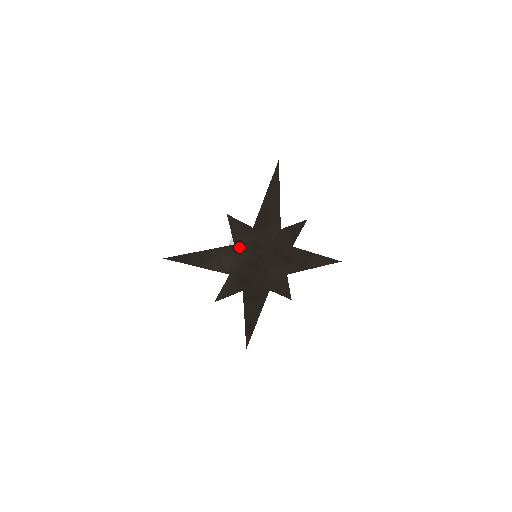
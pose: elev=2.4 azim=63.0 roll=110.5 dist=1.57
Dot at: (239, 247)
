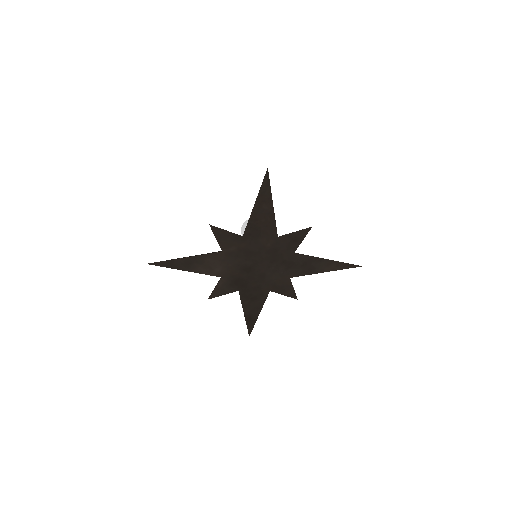
Dot at: (228, 254)
